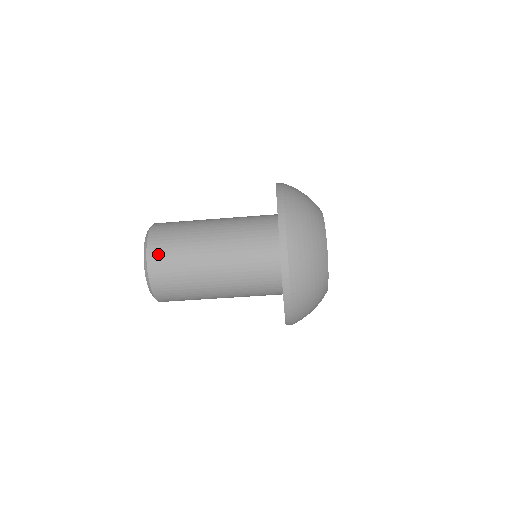
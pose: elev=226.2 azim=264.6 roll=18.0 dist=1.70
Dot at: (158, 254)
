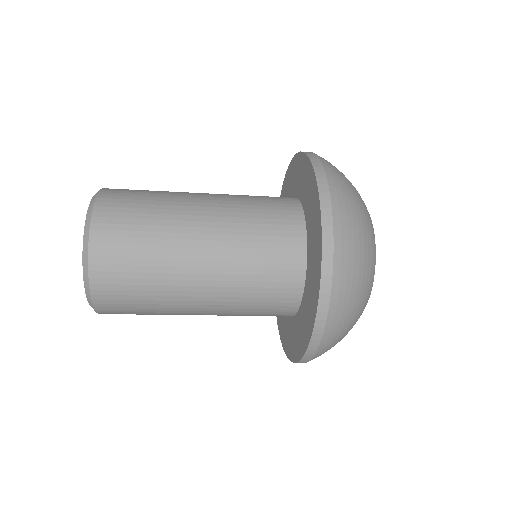
Dot at: (109, 267)
